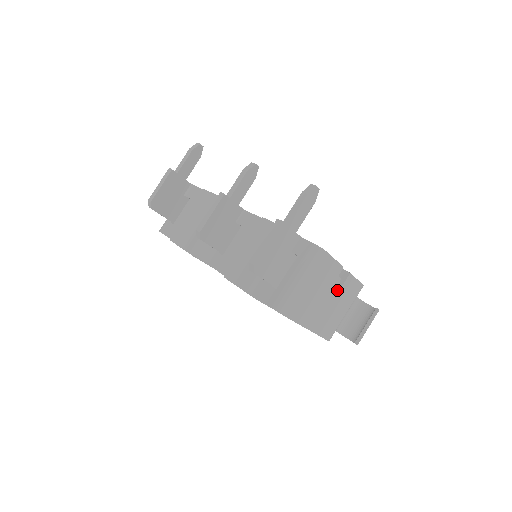
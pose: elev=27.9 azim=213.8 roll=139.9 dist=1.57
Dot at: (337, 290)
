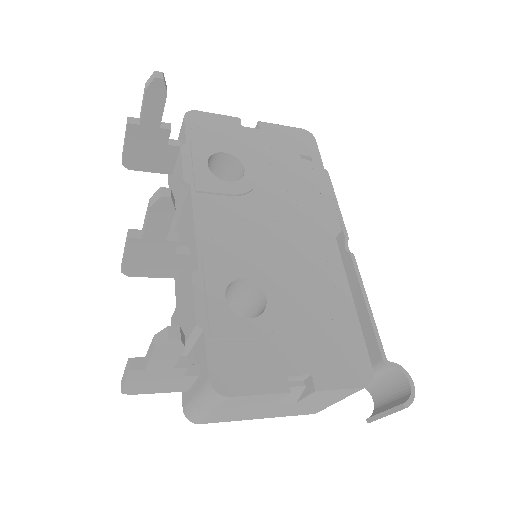
Dot at: (299, 397)
